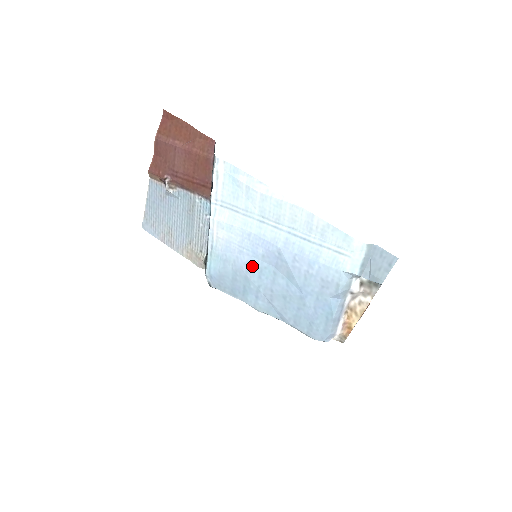
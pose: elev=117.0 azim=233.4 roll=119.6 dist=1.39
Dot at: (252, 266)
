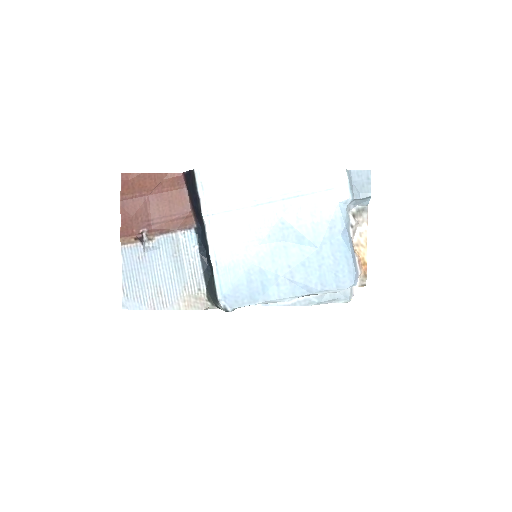
Dot at: (262, 254)
